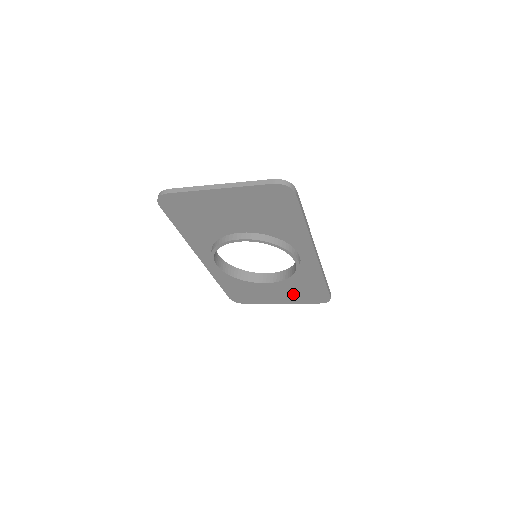
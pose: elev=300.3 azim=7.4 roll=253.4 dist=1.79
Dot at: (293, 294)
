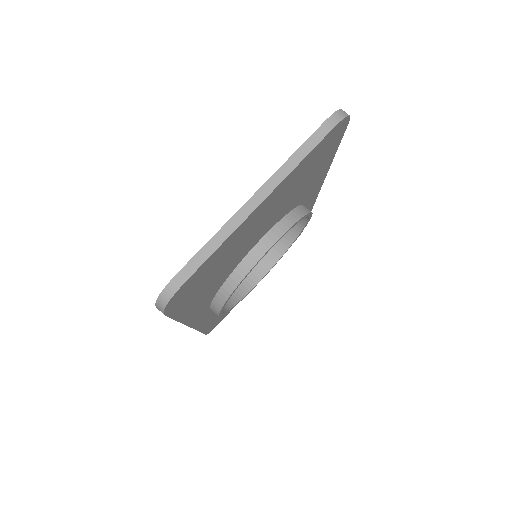
Dot at: occluded
